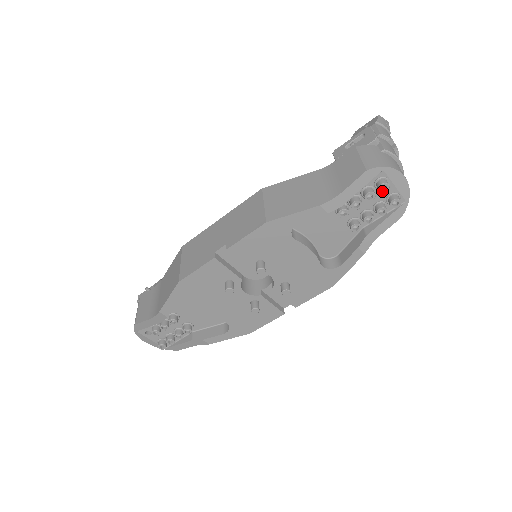
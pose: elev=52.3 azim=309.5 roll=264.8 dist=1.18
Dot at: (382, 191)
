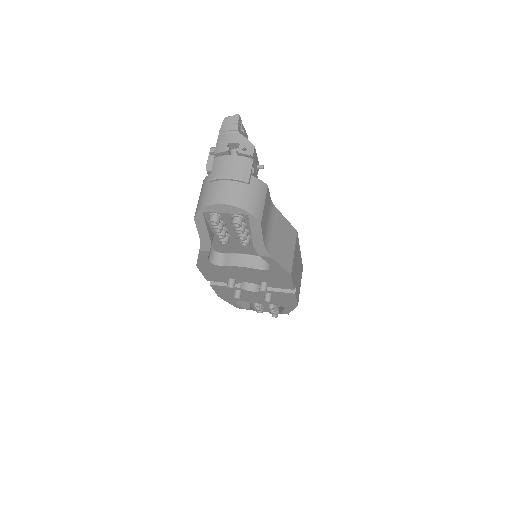
Dot at: (216, 225)
